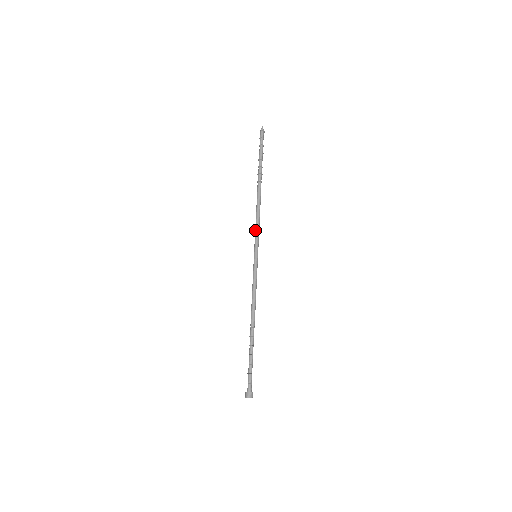
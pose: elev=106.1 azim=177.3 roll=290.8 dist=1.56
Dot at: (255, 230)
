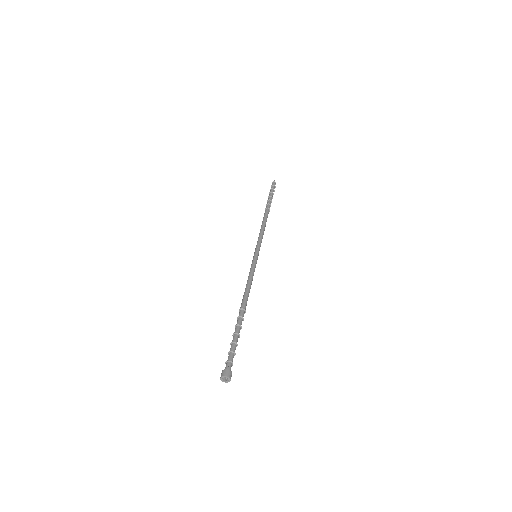
Dot at: (259, 237)
